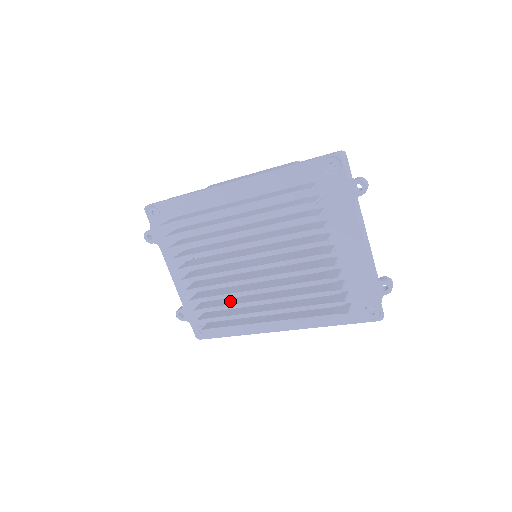
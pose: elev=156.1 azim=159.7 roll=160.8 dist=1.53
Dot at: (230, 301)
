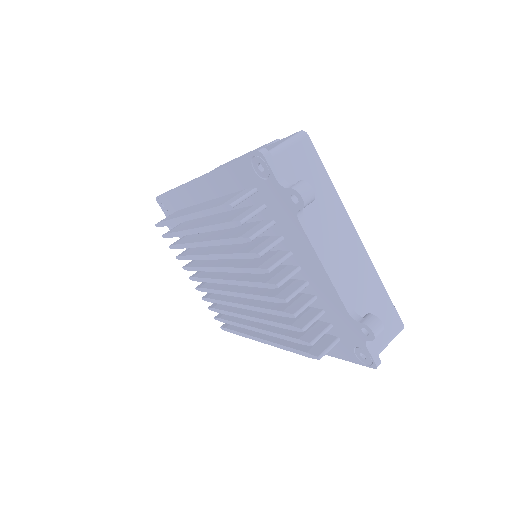
Dot at: occluded
